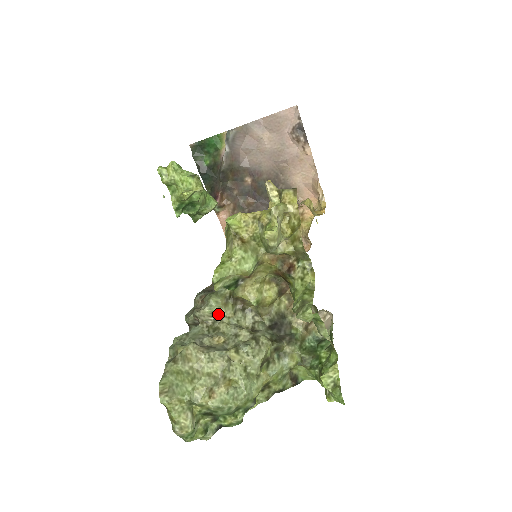
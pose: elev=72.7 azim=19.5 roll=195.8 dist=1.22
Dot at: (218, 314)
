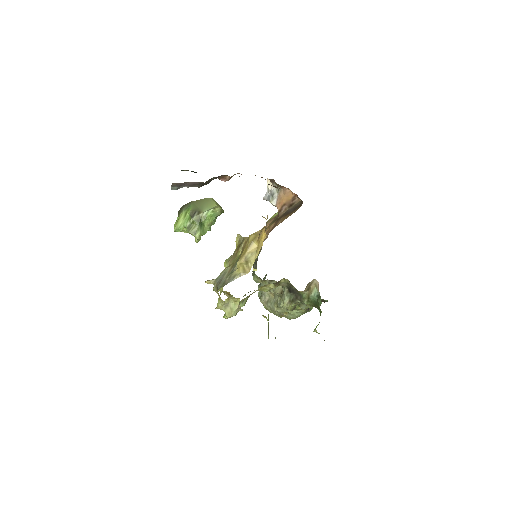
Dot at: occluded
